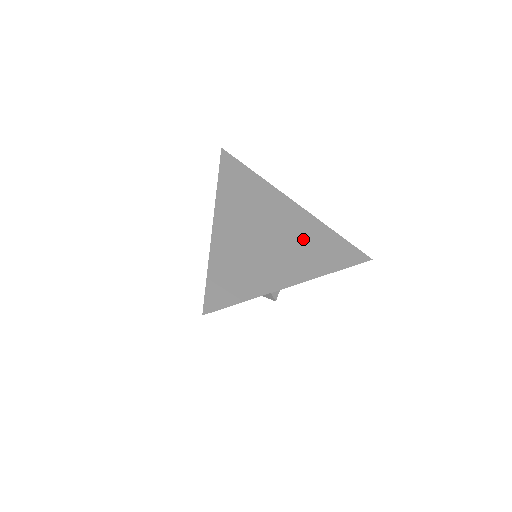
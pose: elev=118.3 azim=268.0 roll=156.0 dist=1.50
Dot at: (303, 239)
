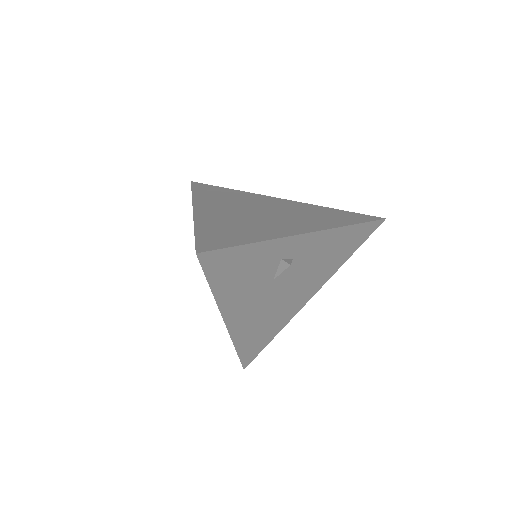
Dot at: (300, 213)
